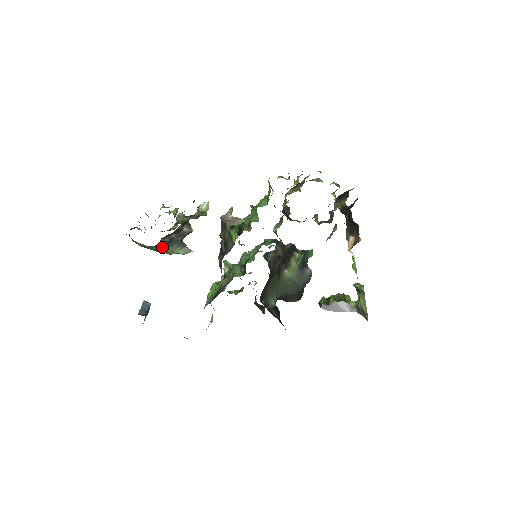
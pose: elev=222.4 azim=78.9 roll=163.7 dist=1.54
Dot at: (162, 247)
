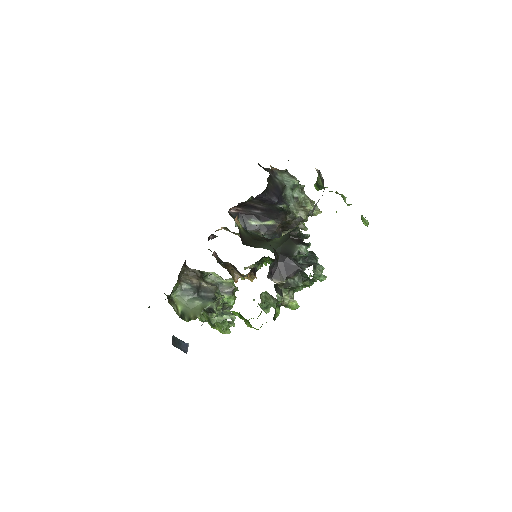
Dot at: (195, 303)
